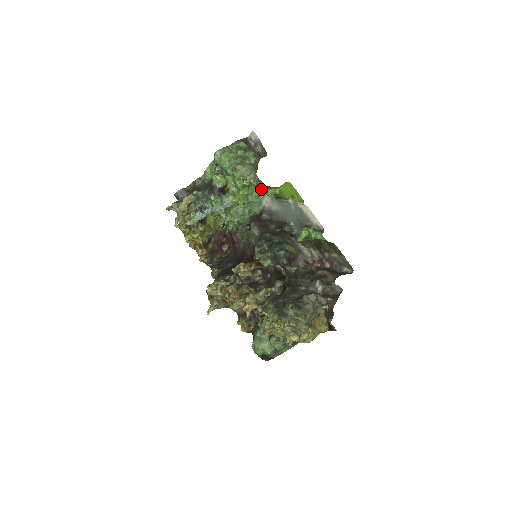
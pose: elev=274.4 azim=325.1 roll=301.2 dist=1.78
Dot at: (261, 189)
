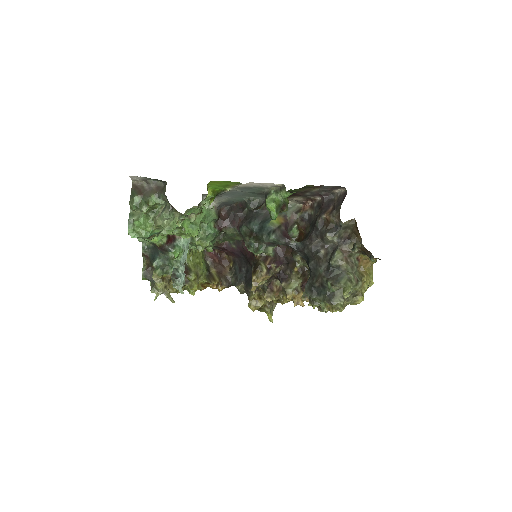
Dot at: (196, 207)
